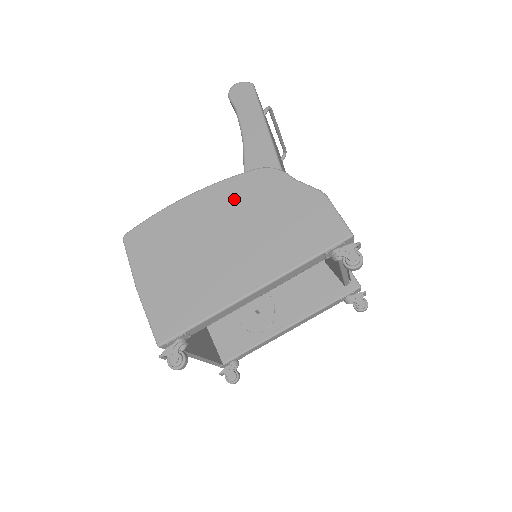
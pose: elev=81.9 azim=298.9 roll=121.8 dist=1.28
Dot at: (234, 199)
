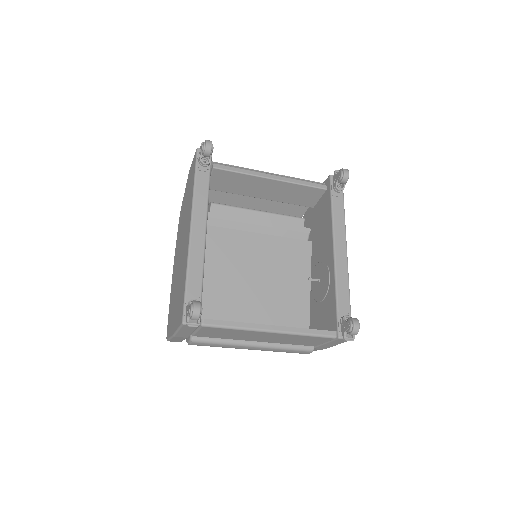
Dot at: (178, 241)
